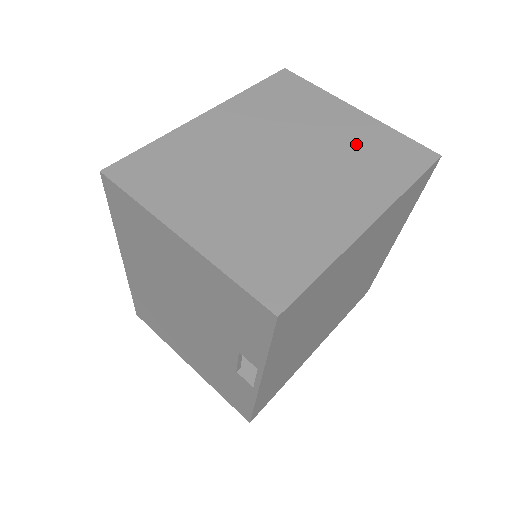
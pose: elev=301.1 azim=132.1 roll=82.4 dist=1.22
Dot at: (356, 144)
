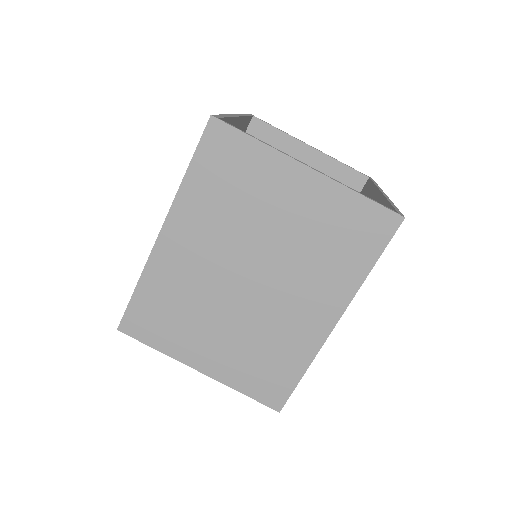
Dot at: (313, 230)
